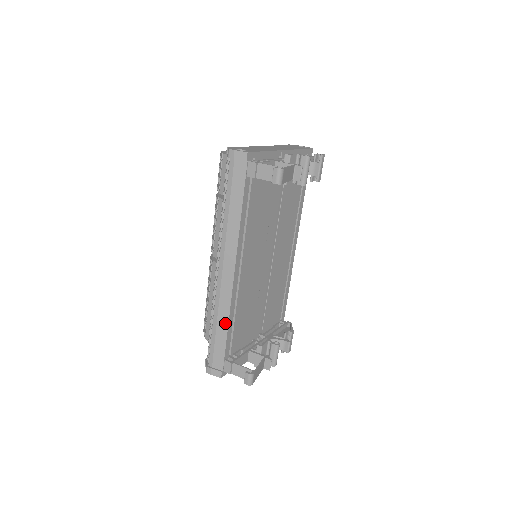
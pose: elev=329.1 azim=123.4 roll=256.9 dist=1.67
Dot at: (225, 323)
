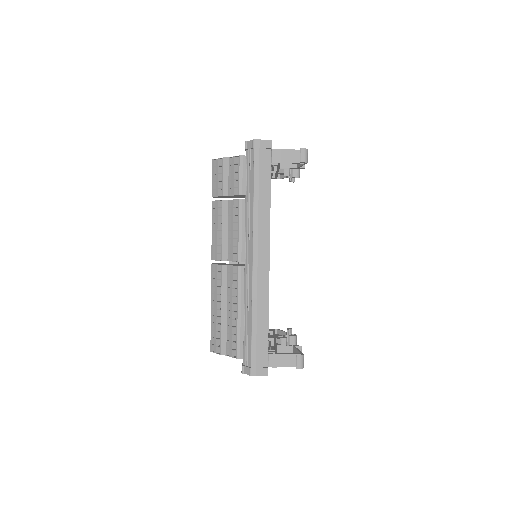
Dot at: (265, 312)
